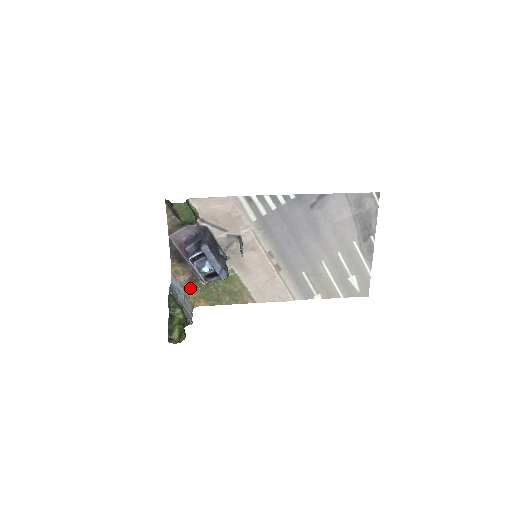
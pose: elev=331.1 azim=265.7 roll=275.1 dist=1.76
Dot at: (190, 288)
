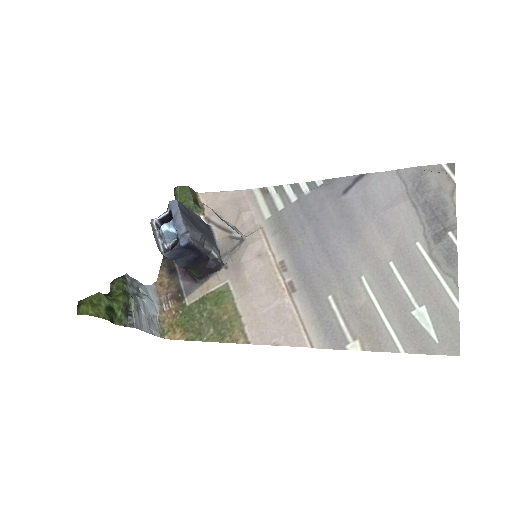
Dot at: (170, 309)
